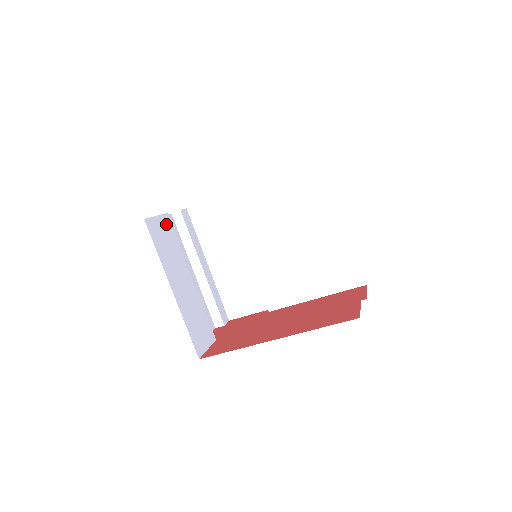
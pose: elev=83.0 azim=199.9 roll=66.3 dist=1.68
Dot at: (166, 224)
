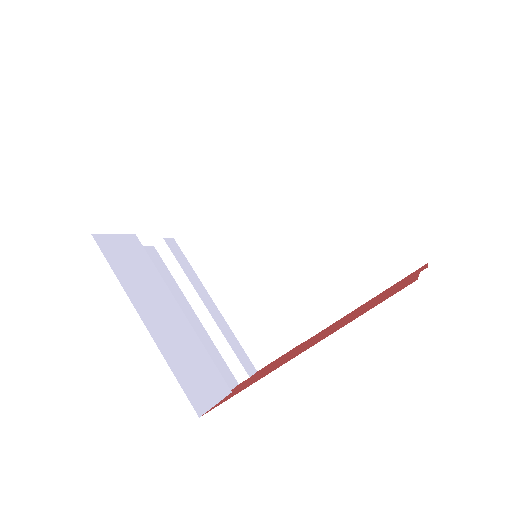
Dot at: (133, 245)
